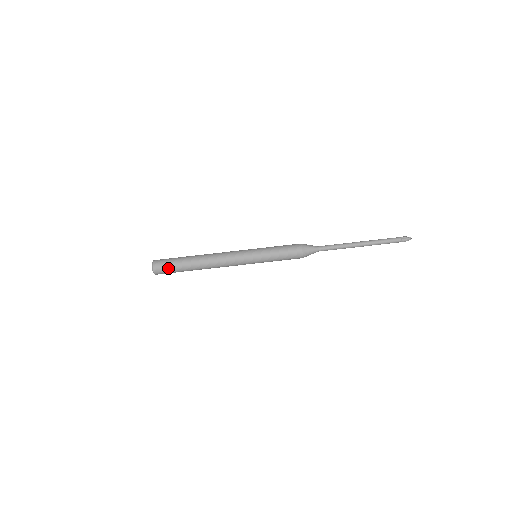
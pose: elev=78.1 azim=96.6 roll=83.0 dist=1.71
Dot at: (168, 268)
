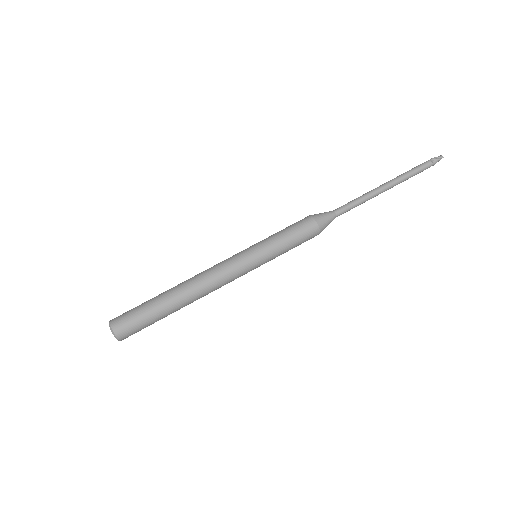
Dot at: (140, 327)
